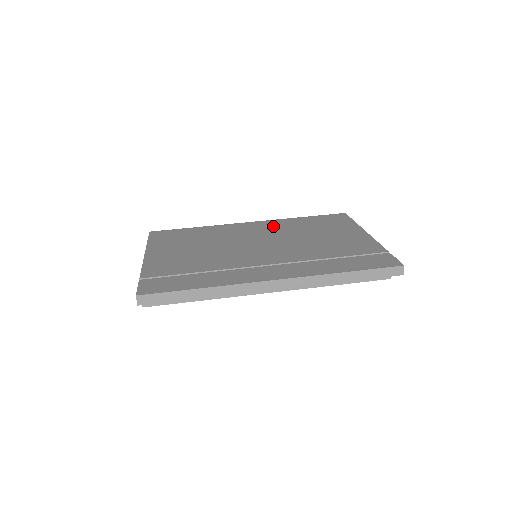
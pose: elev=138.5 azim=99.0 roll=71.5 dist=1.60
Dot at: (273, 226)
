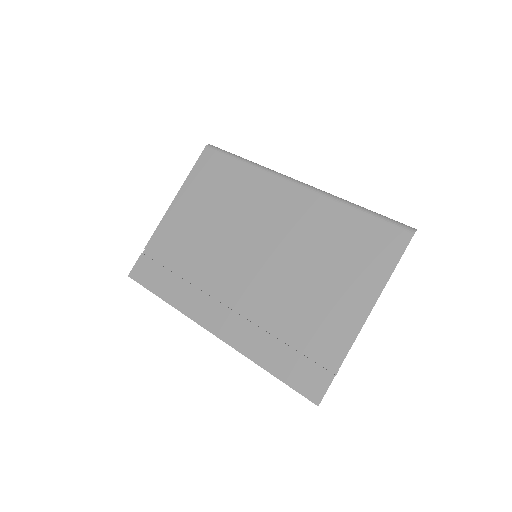
Dot at: (305, 215)
